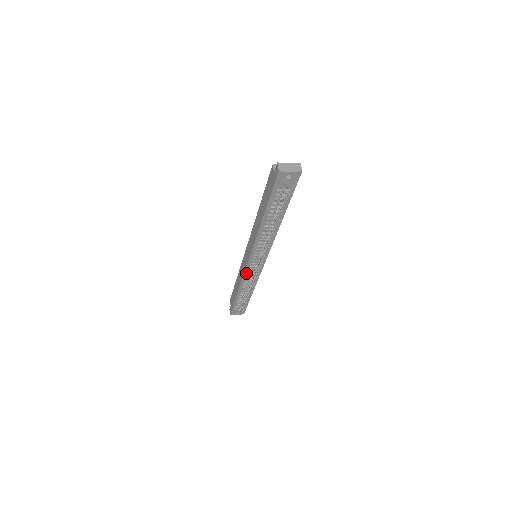
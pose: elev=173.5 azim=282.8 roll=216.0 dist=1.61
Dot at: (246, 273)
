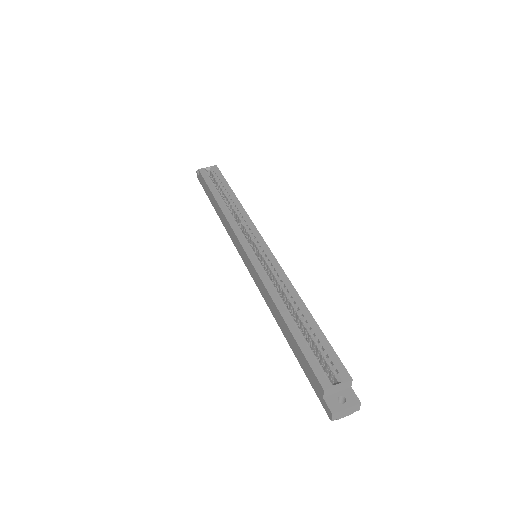
Dot at: occluded
